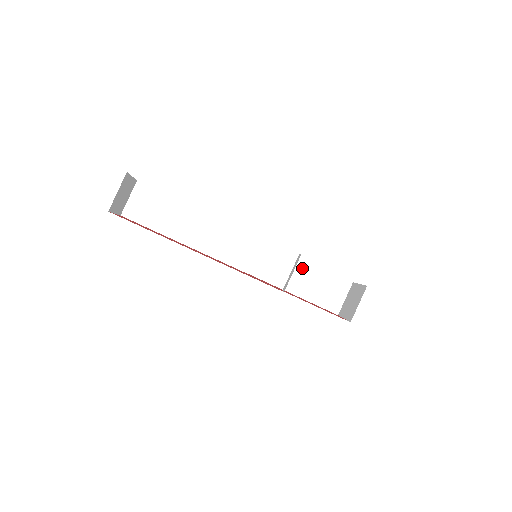
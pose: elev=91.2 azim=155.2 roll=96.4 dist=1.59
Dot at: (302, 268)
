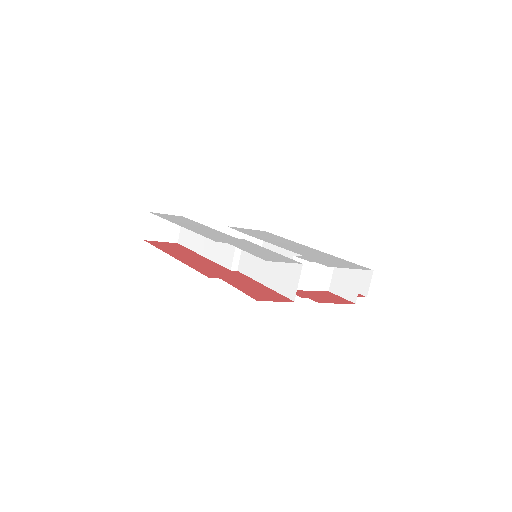
Dot at: occluded
